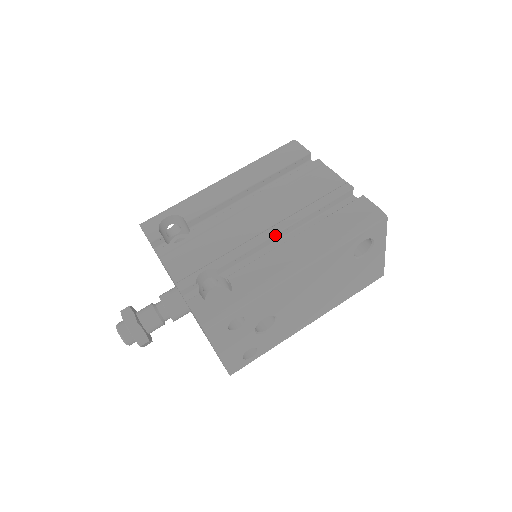
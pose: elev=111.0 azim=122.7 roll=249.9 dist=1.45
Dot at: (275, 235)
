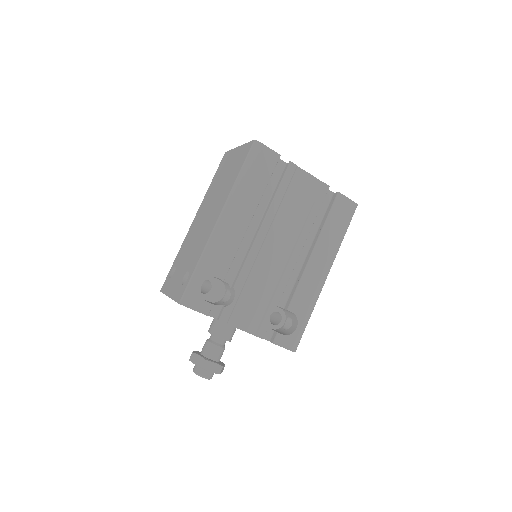
Dot at: (298, 257)
